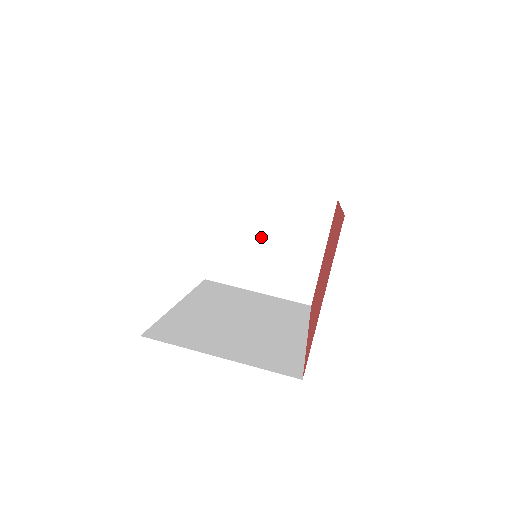
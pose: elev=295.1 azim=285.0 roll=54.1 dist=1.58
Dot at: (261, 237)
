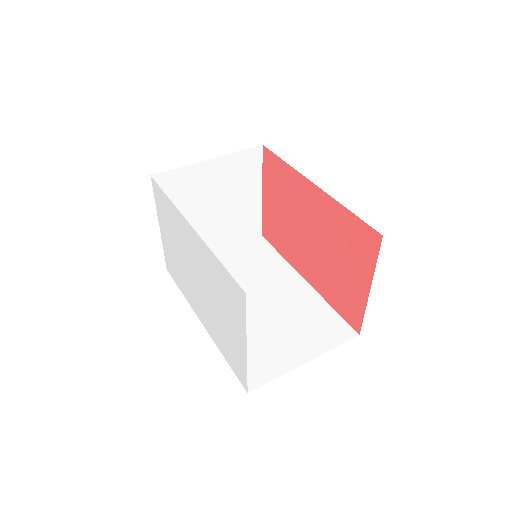
Dot at: (205, 210)
